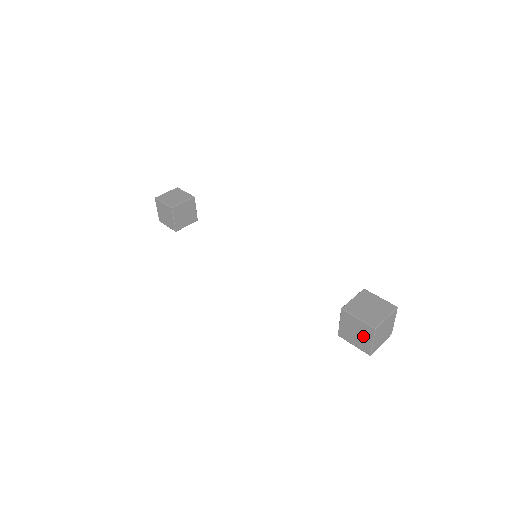
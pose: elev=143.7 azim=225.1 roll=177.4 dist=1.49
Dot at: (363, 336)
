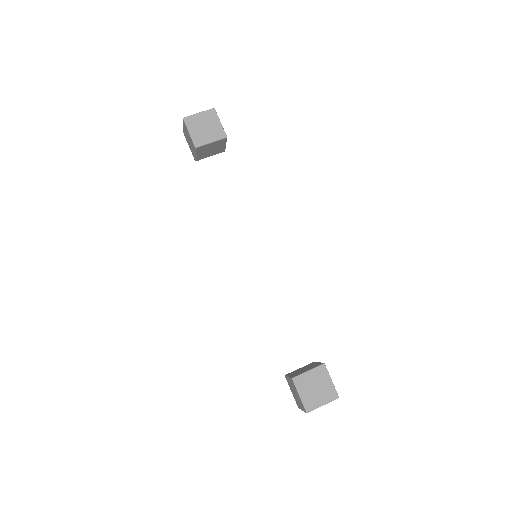
Dot at: (298, 401)
